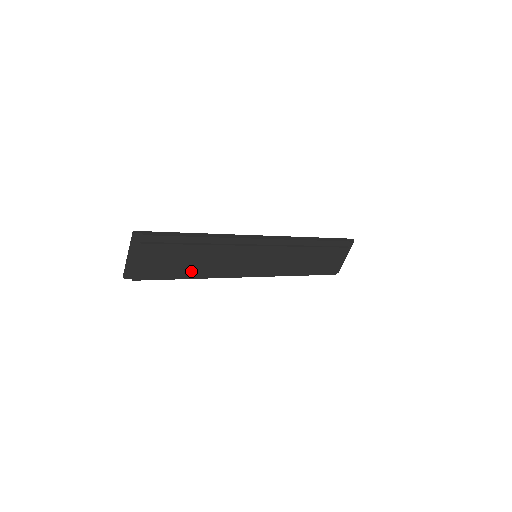
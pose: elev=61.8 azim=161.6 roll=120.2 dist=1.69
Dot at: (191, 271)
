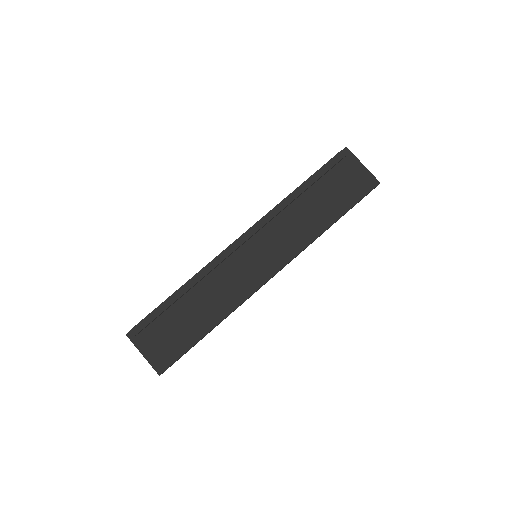
Dot at: (207, 321)
